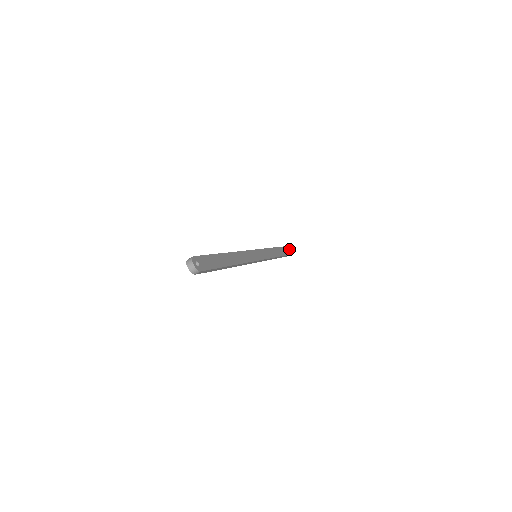
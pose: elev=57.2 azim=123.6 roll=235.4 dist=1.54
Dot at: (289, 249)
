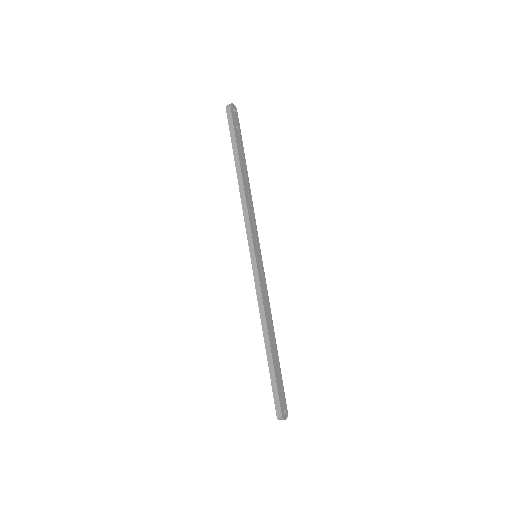
Dot at: (234, 116)
